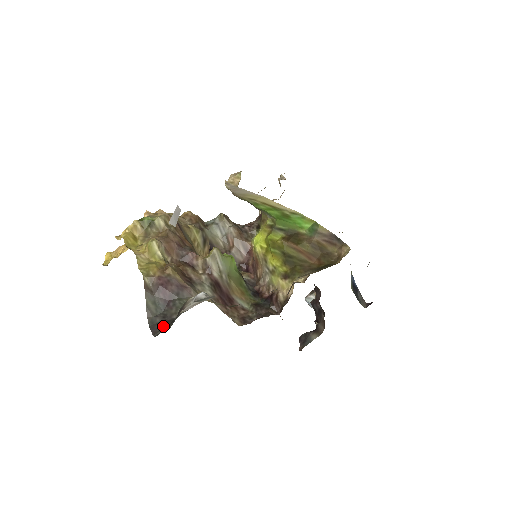
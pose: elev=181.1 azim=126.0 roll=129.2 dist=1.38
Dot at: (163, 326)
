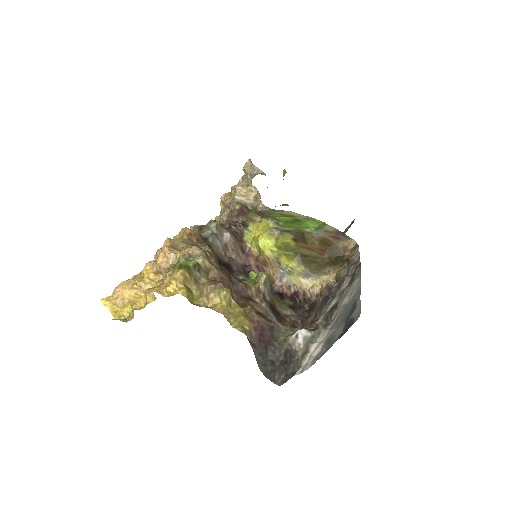
Dot at: (279, 372)
